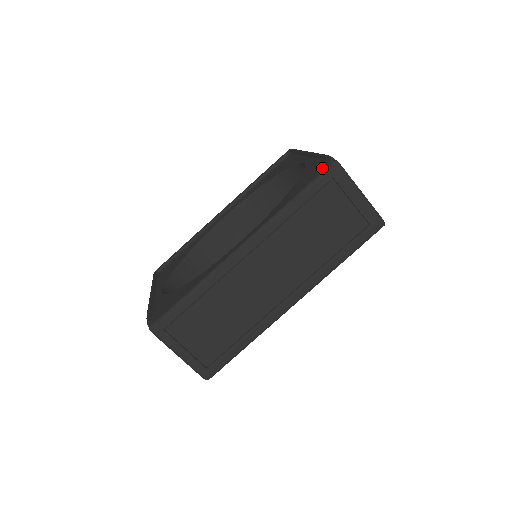
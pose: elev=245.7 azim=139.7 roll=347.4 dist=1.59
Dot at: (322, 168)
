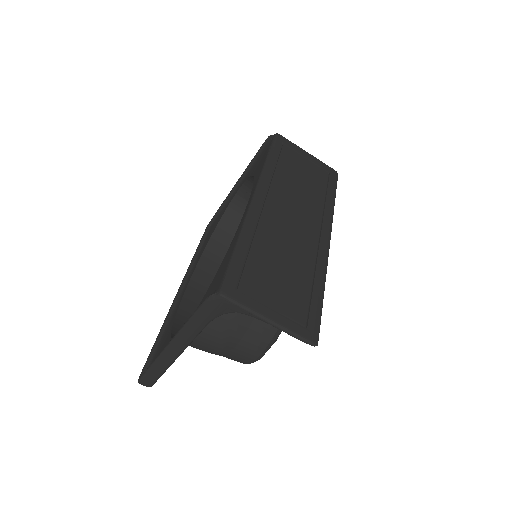
Dot at: (269, 143)
